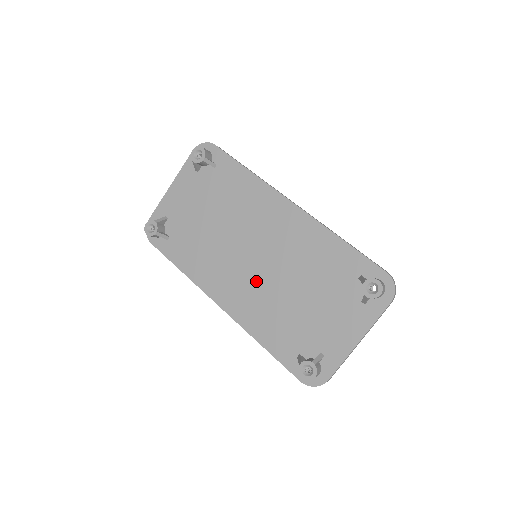
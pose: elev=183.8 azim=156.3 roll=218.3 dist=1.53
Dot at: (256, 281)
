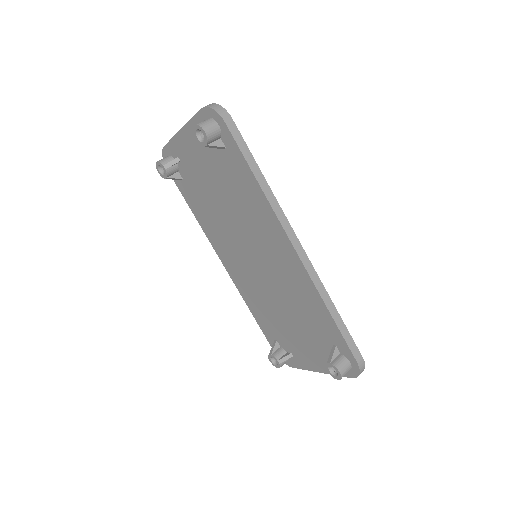
Dot at: (252, 275)
